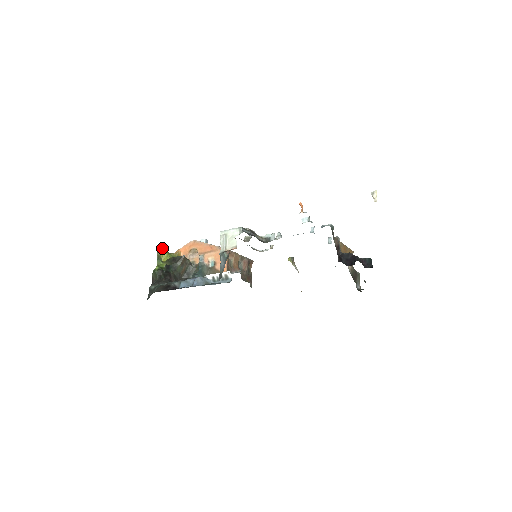
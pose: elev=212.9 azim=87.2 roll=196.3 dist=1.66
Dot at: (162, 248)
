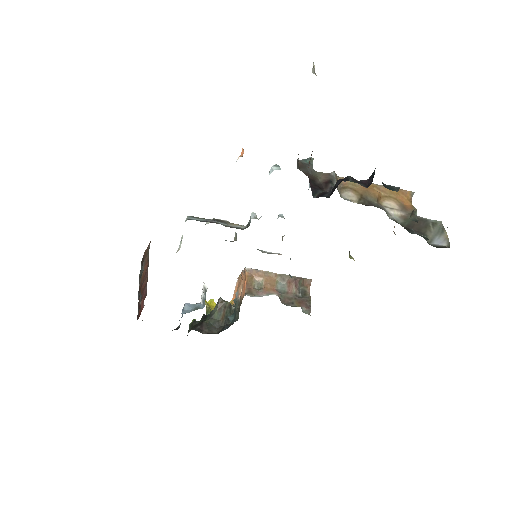
Dot at: occluded
